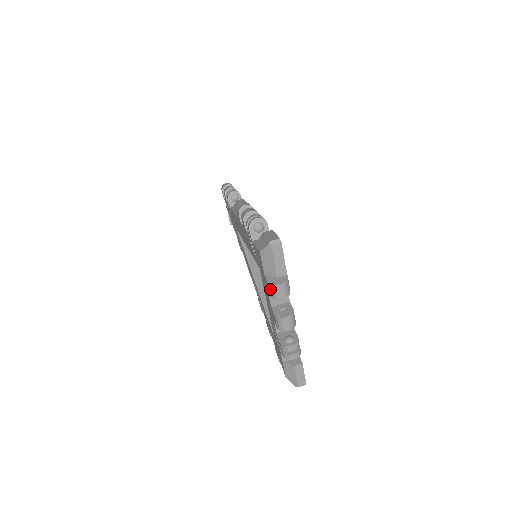
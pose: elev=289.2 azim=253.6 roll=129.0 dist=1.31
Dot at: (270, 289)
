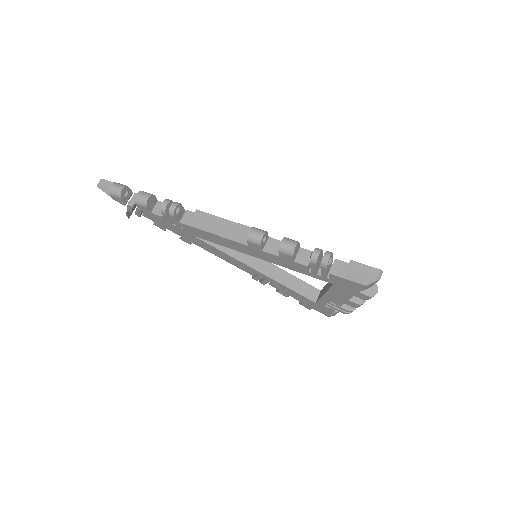
Dot at: (369, 298)
